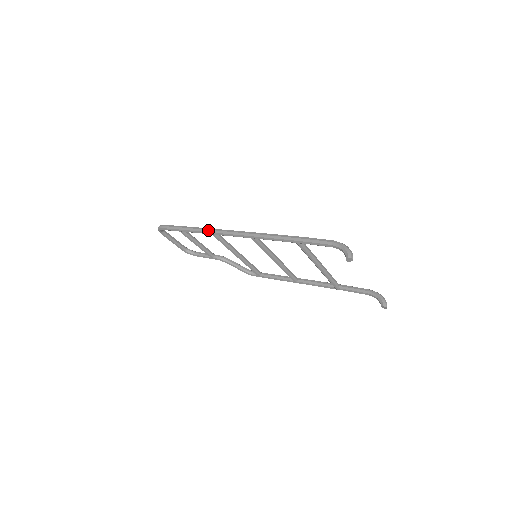
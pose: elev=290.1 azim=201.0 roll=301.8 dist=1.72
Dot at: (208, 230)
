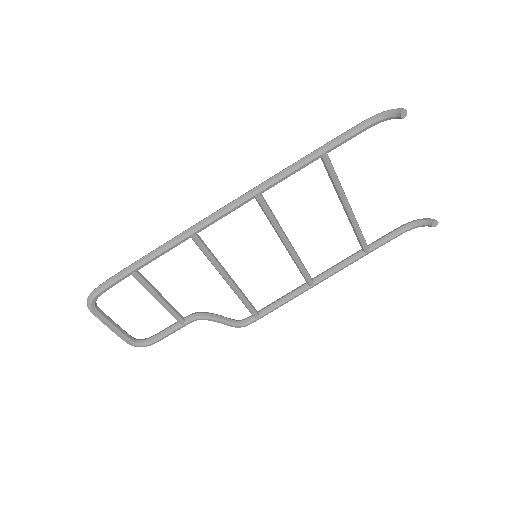
Dot at: (183, 232)
